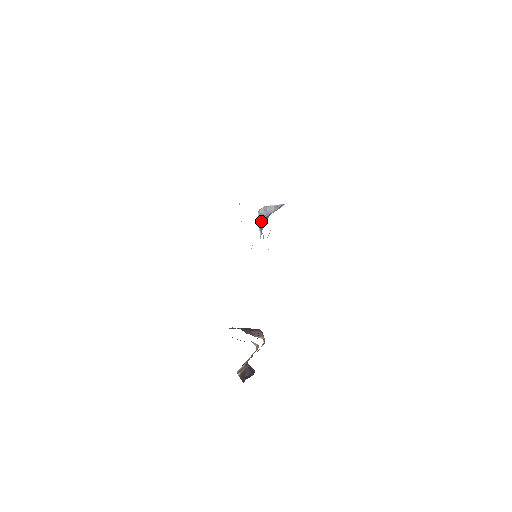
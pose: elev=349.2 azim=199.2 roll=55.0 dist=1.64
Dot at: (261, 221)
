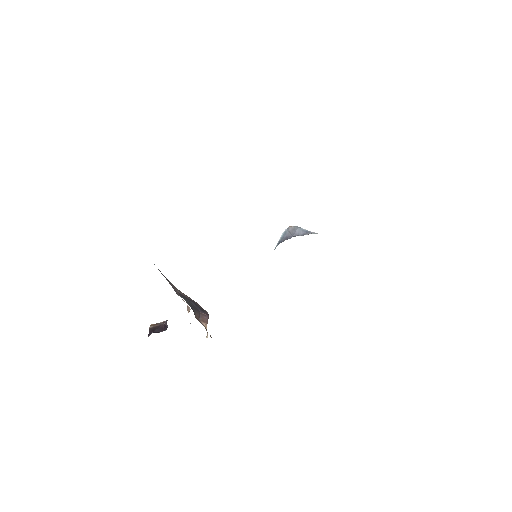
Dot at: (284, 237)
